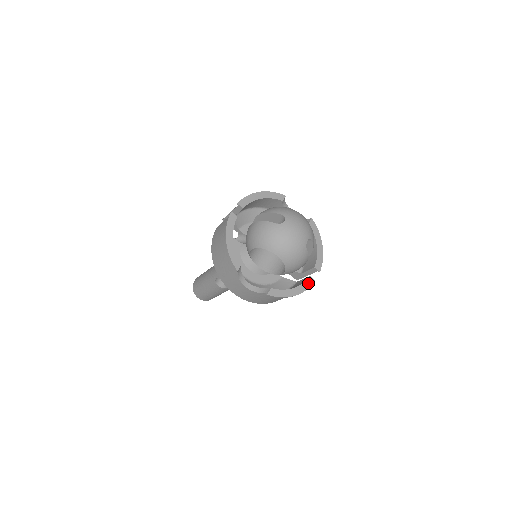
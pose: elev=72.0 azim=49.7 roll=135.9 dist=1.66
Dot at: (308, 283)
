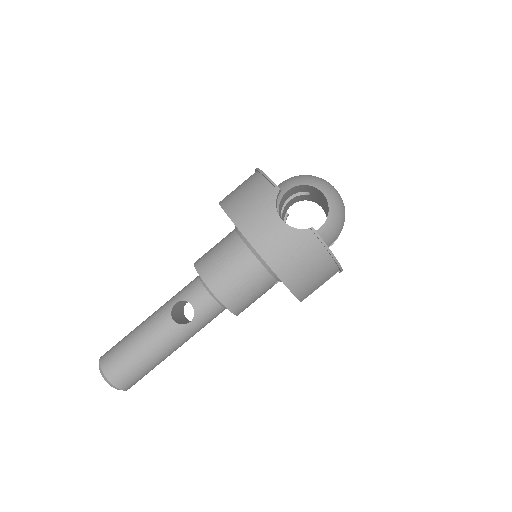
Dot at: occluded
